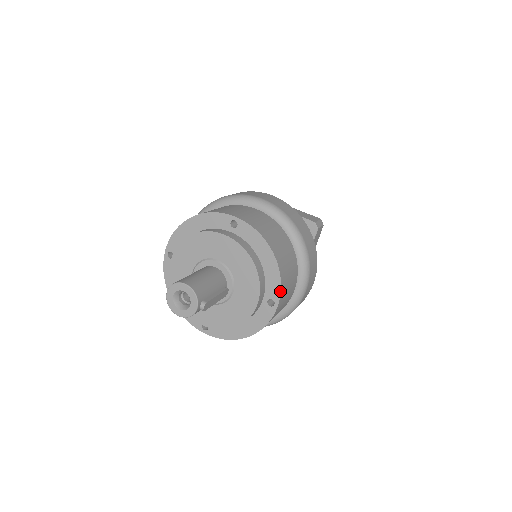
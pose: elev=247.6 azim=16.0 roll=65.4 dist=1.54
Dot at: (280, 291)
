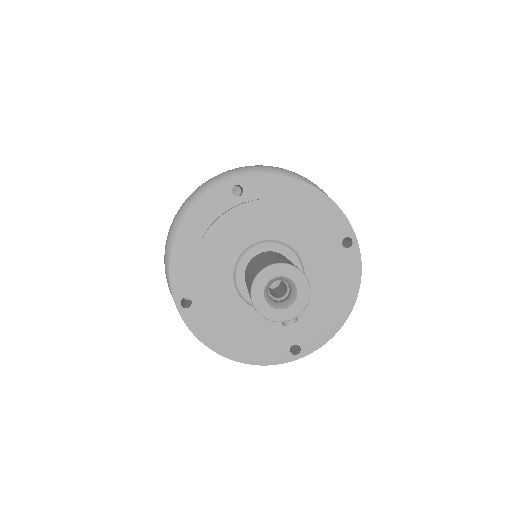
Dot at: (318, 348)
